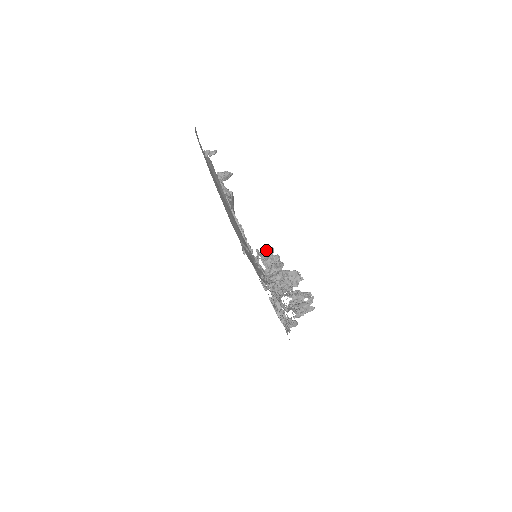
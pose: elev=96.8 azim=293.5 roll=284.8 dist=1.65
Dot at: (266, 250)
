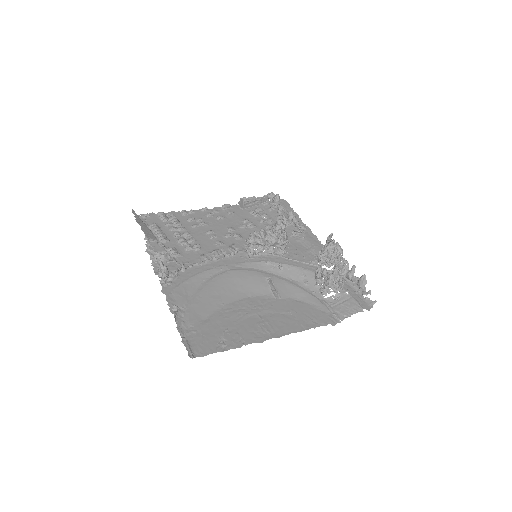
Dot at: (251, 242)
